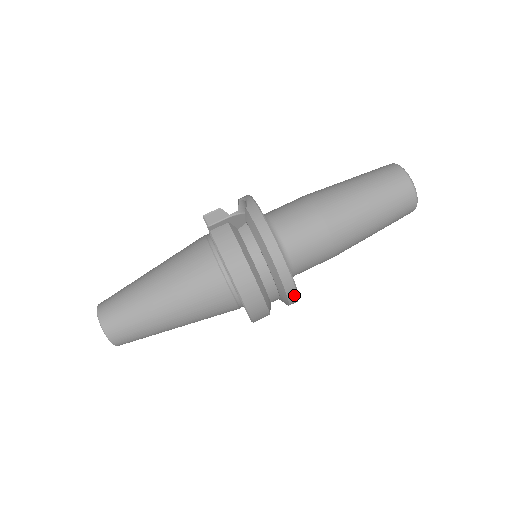
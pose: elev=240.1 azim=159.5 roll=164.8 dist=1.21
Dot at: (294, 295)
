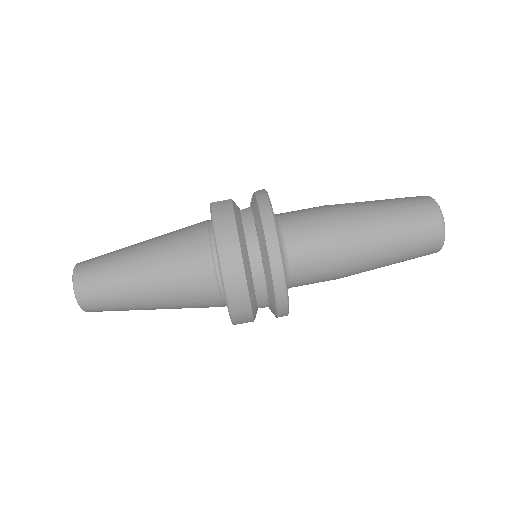
Dot at: (283, 291)
